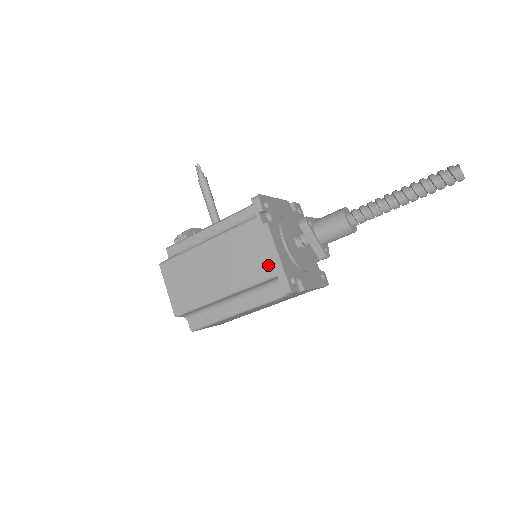
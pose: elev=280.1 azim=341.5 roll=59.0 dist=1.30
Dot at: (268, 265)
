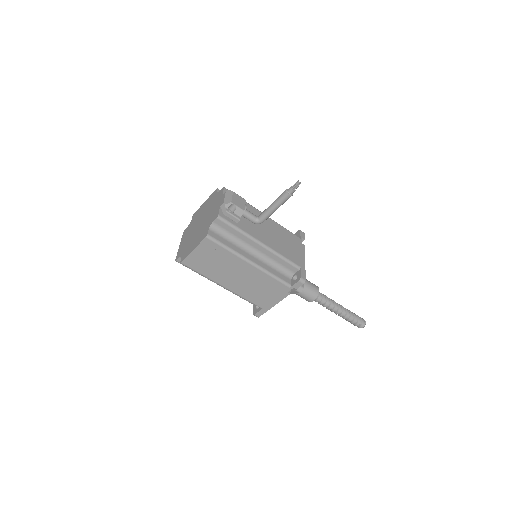
Dot at: (264, 303)
